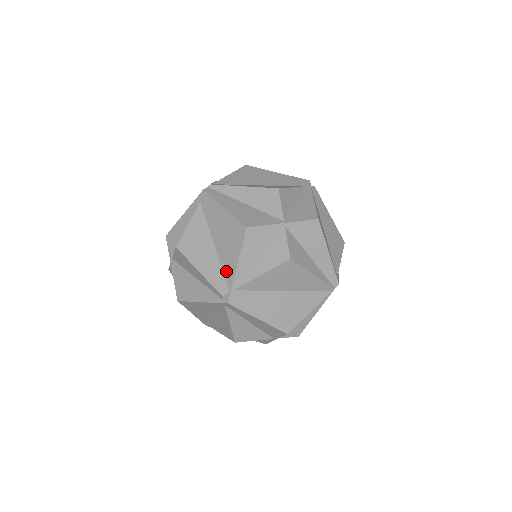
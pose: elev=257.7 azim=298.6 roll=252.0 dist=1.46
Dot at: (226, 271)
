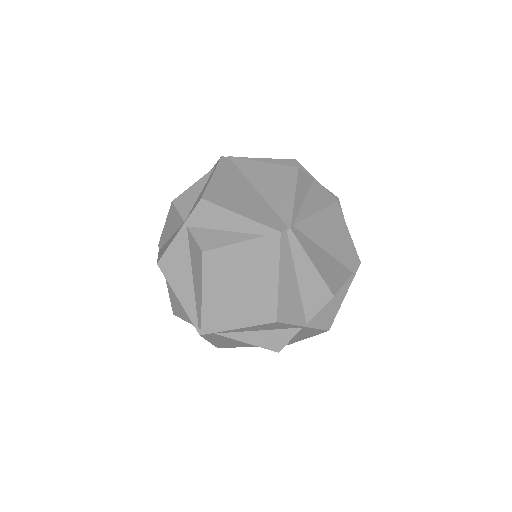
Dot at: (224, 317)
